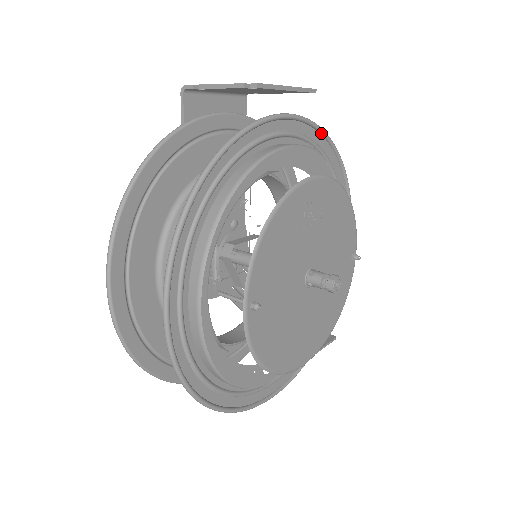
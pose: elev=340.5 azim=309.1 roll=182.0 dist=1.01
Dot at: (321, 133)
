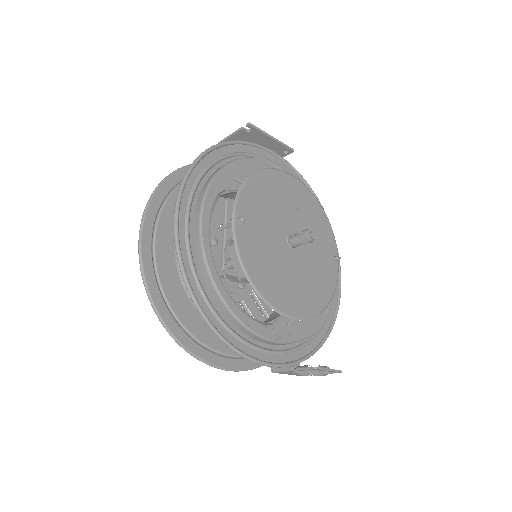
Dot at: (301, 178)
